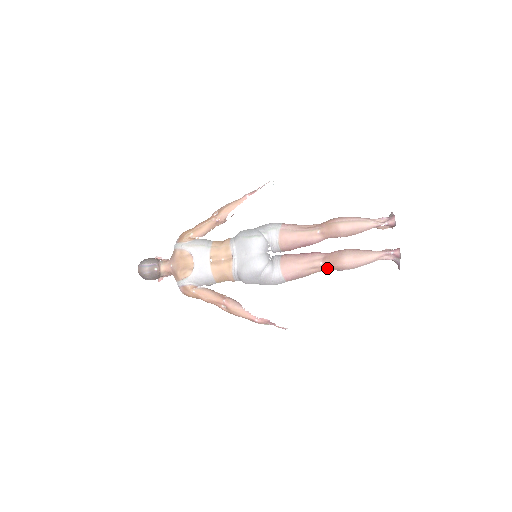
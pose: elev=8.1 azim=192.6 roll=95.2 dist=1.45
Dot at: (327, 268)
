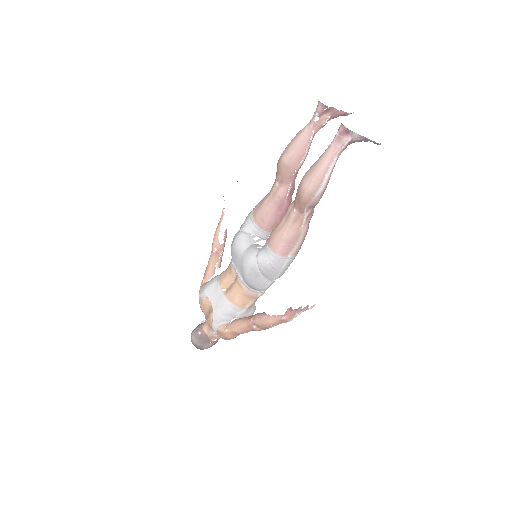
Dot at: (302, 210)
